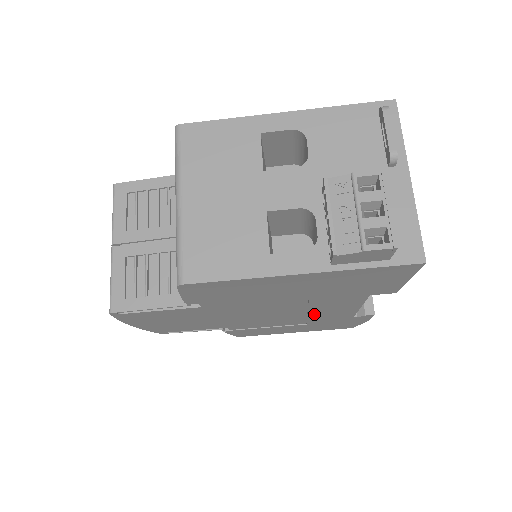
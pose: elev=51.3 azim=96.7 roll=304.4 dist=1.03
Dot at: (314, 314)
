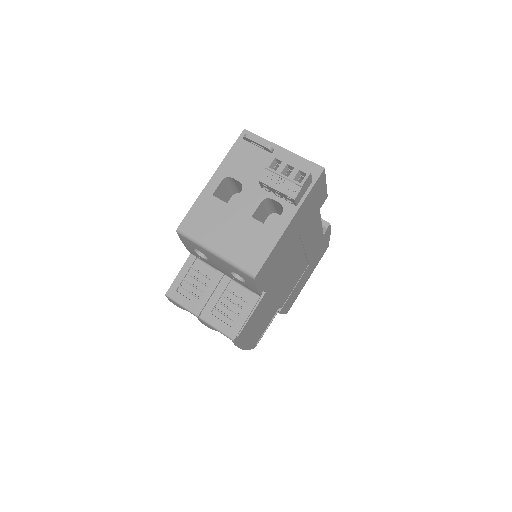
Dot at: (308, 250)
